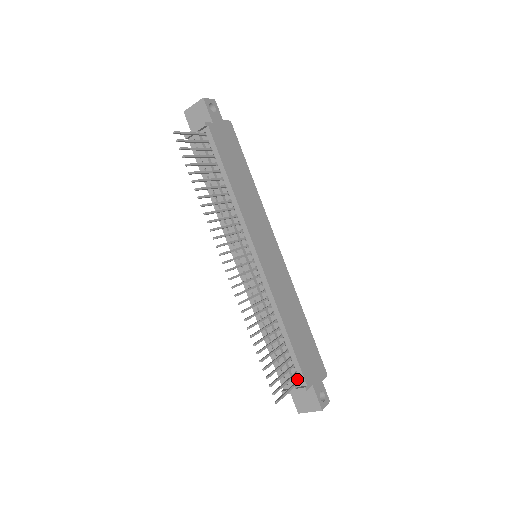
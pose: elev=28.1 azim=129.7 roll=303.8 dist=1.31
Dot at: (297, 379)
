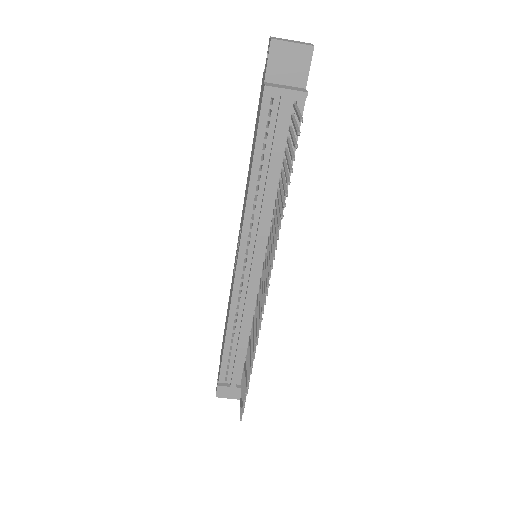
Dot at: (241, 379)
